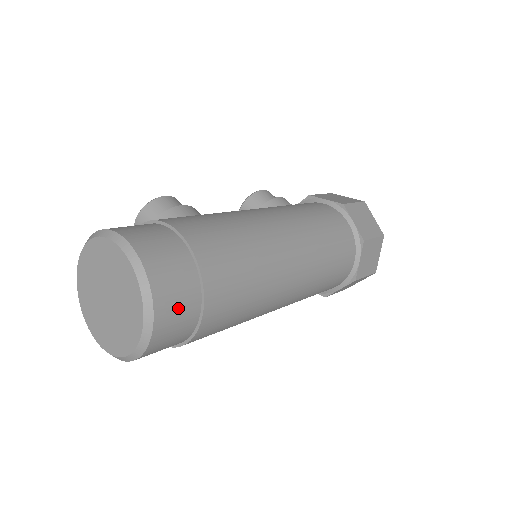
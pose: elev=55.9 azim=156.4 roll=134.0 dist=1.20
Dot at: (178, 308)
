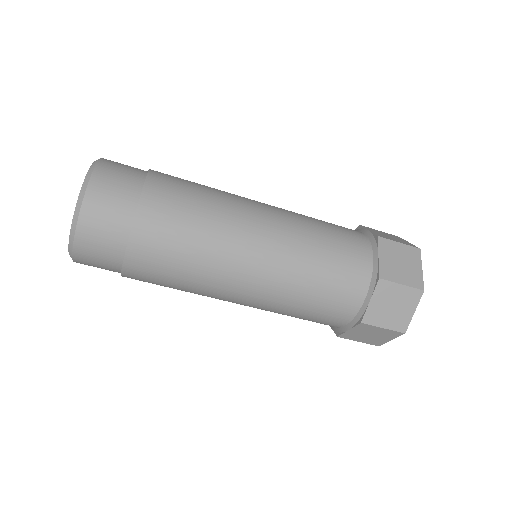
Dot at: (117, 182)
